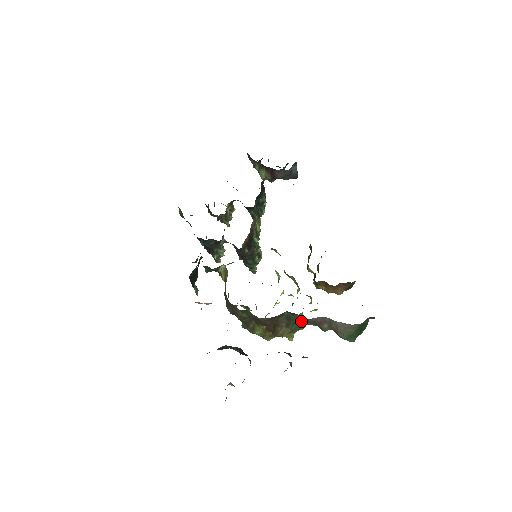
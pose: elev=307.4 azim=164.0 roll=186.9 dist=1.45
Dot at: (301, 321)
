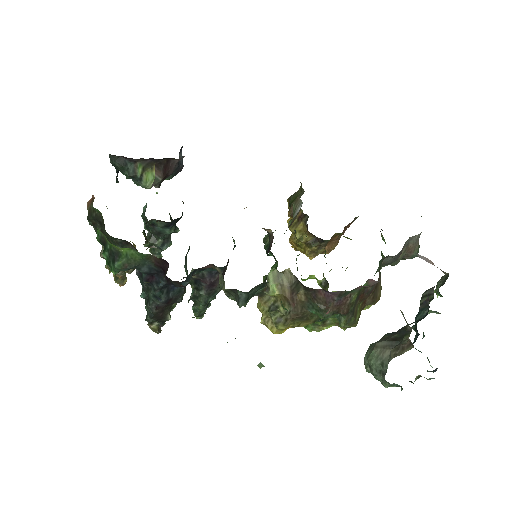
Dot at: (376, 271)
